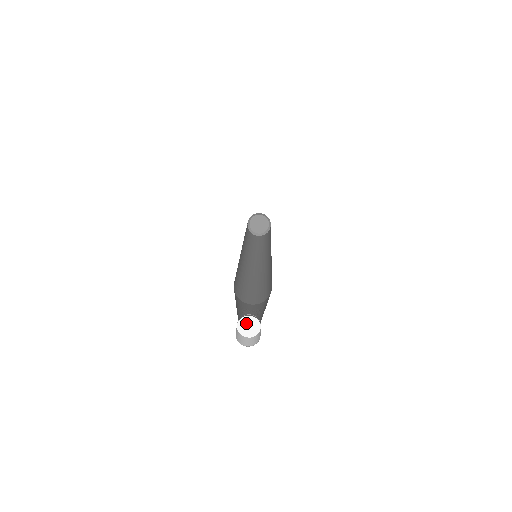
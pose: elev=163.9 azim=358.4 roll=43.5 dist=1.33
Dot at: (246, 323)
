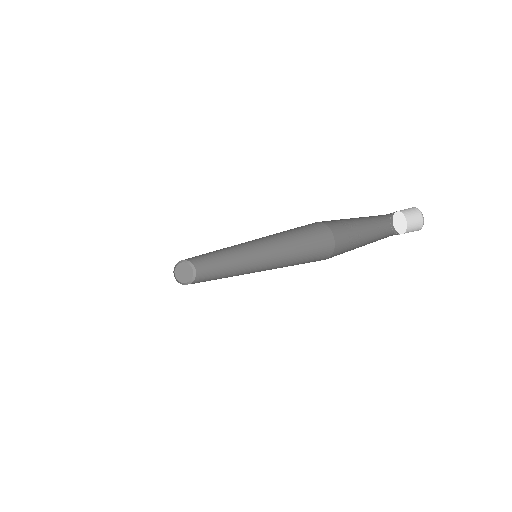
Dot at: (399, 218)
